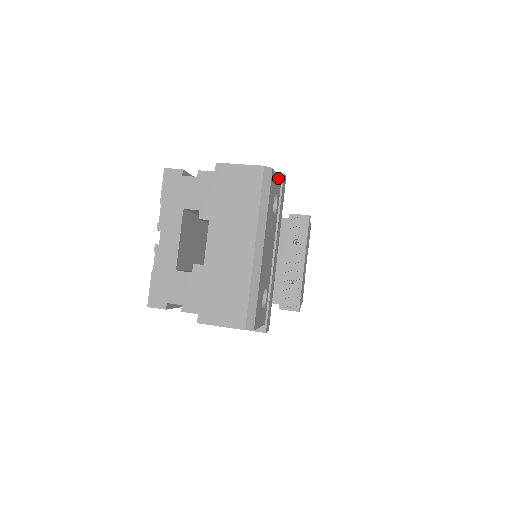
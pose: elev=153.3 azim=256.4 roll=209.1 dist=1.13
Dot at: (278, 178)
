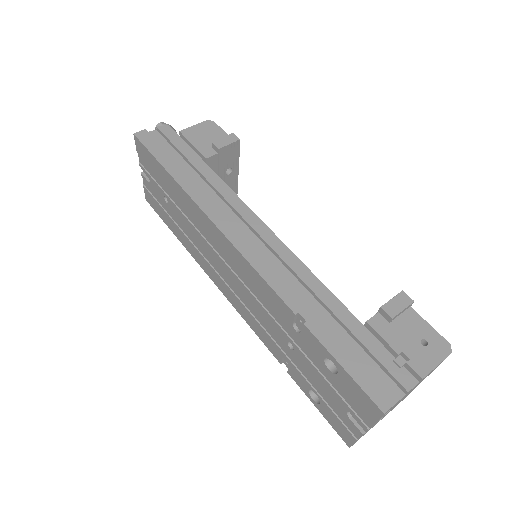
Dot at: (423, 319)
